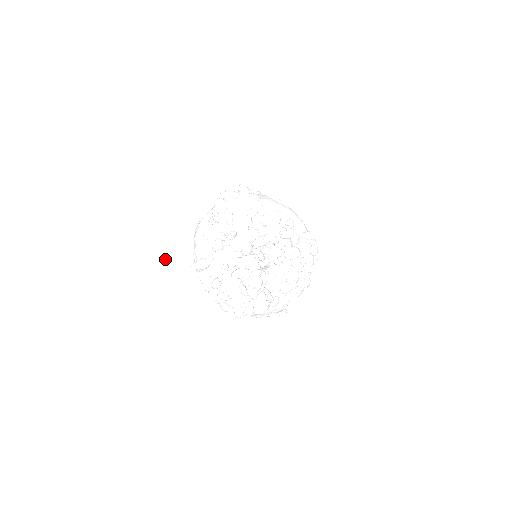
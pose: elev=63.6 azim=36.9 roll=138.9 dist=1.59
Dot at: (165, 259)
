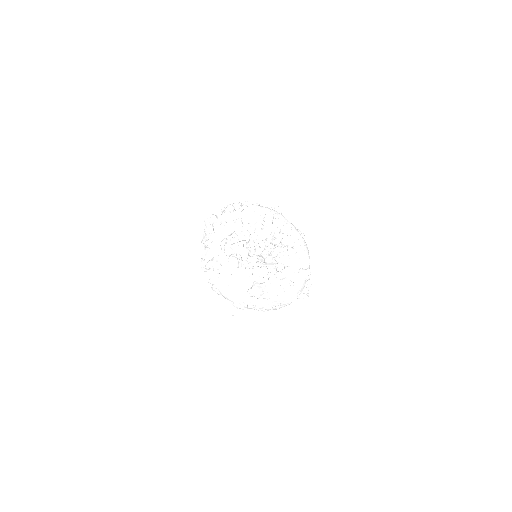
Dot at: (194, 217)
